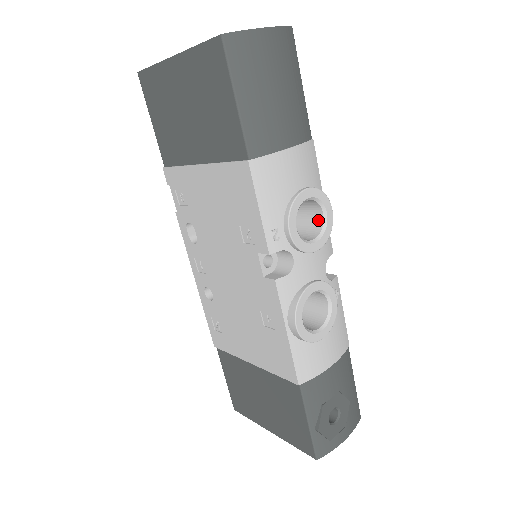
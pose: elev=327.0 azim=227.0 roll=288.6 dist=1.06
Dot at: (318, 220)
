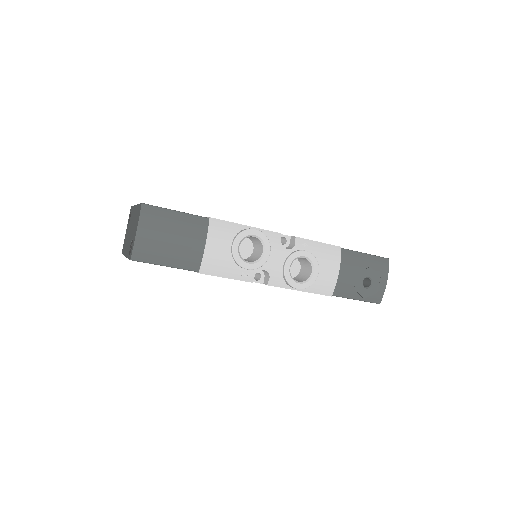
Dot at: (255, 238)
